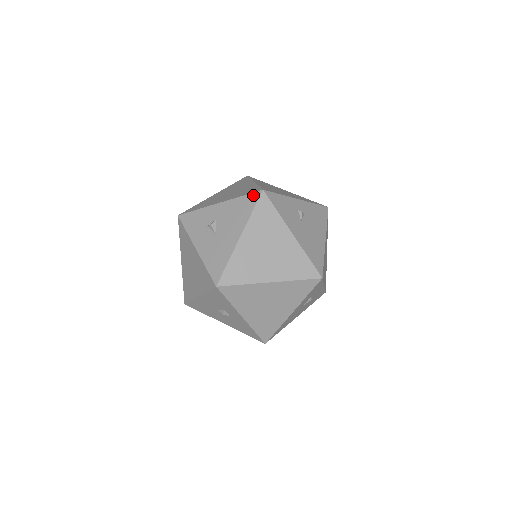
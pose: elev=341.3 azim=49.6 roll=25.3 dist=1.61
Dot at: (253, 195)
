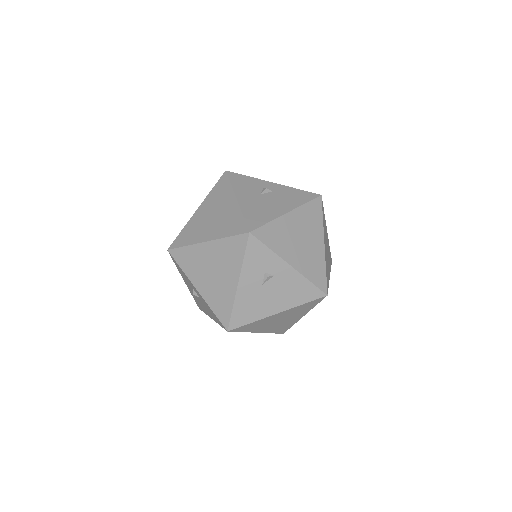
Dot at: occluded
